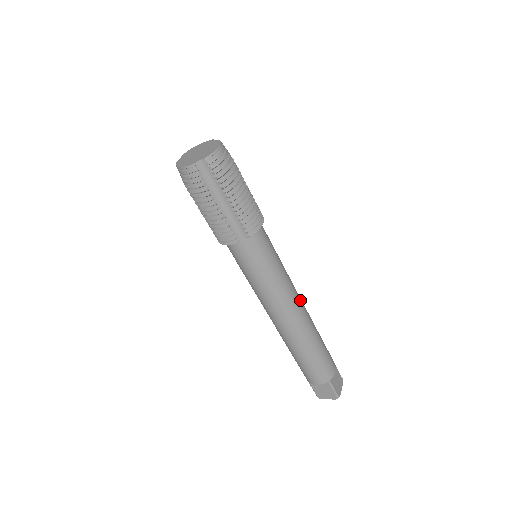
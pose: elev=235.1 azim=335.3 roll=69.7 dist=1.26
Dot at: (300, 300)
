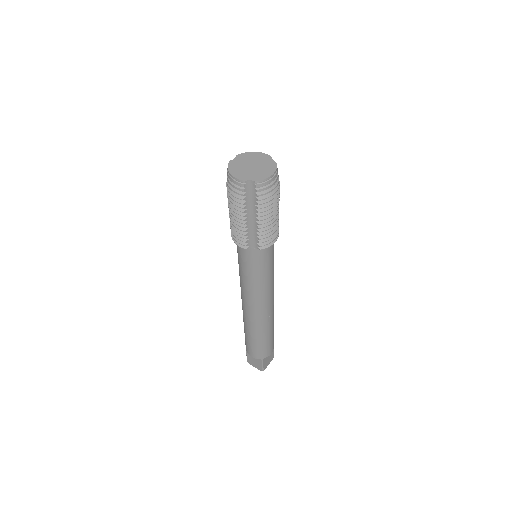
Dot at: (273, 300)
